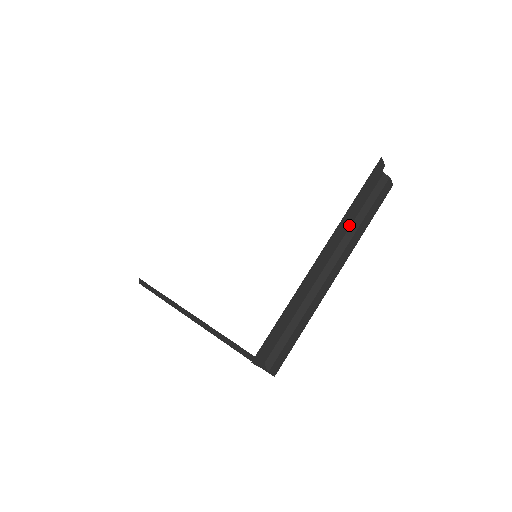
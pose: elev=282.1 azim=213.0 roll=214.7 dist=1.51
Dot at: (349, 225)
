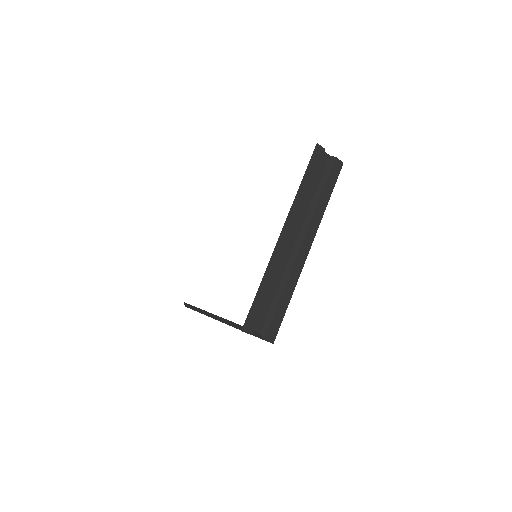
Dot at: (308, 205)
